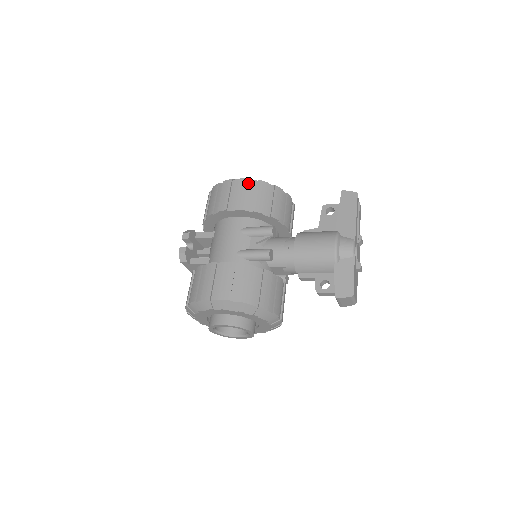
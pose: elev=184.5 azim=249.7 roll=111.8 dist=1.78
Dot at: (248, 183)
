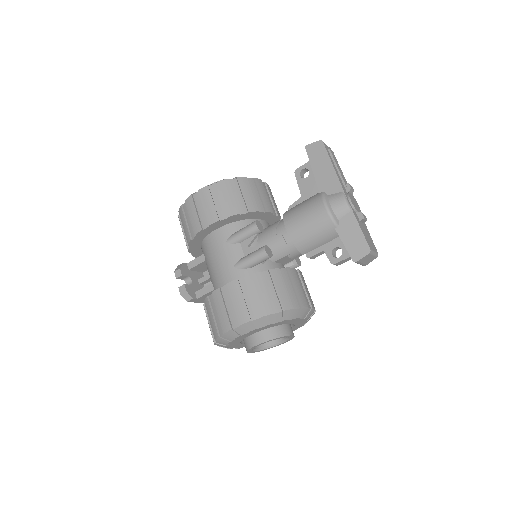
Dot at: (209, 191)
